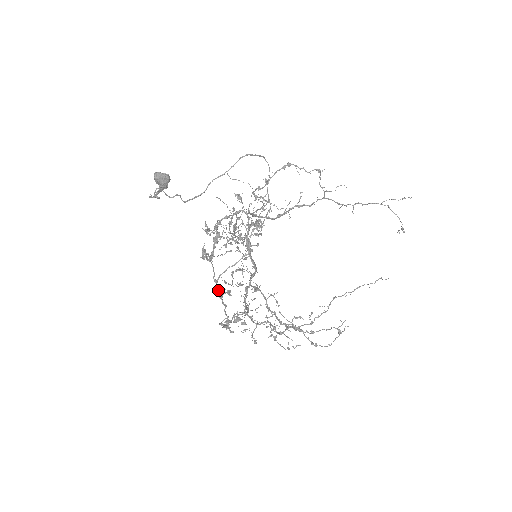
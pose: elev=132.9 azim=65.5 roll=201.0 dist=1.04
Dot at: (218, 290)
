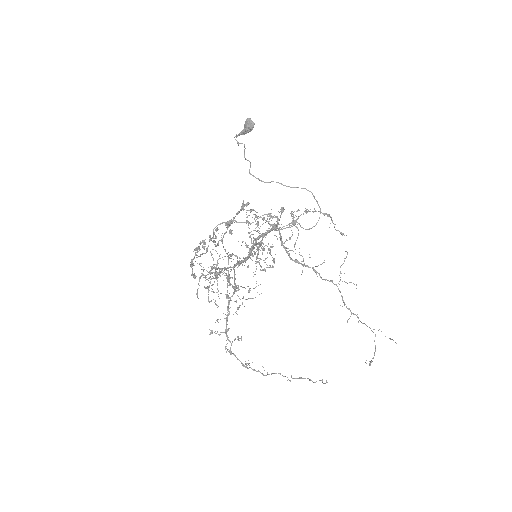
Dot at: (213, 237)
